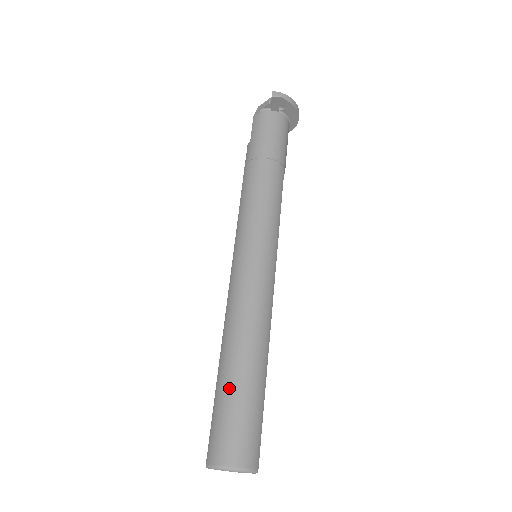
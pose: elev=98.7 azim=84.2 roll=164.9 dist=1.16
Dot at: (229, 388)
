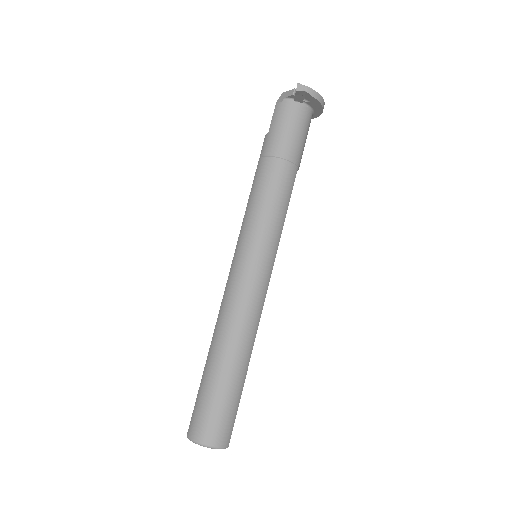
Dot at: (213, 380)
